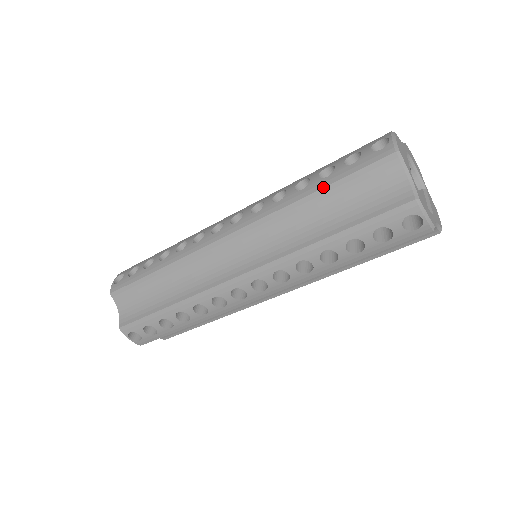
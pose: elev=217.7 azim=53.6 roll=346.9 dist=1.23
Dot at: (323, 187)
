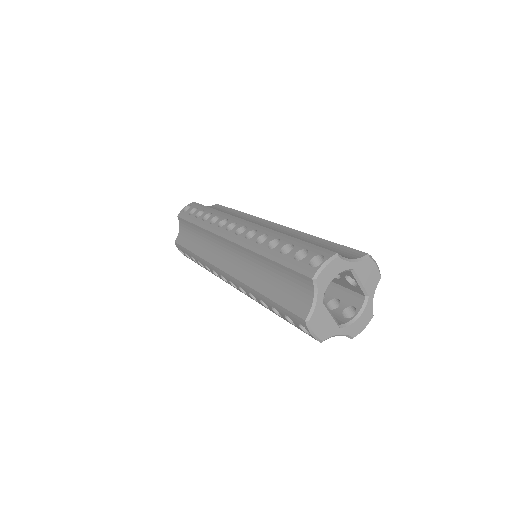
Dot at: occluded
